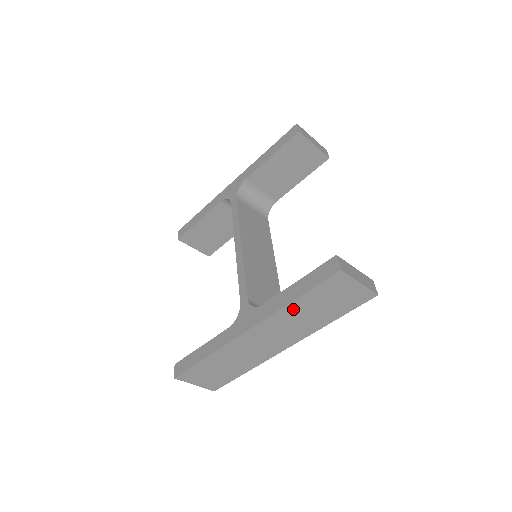
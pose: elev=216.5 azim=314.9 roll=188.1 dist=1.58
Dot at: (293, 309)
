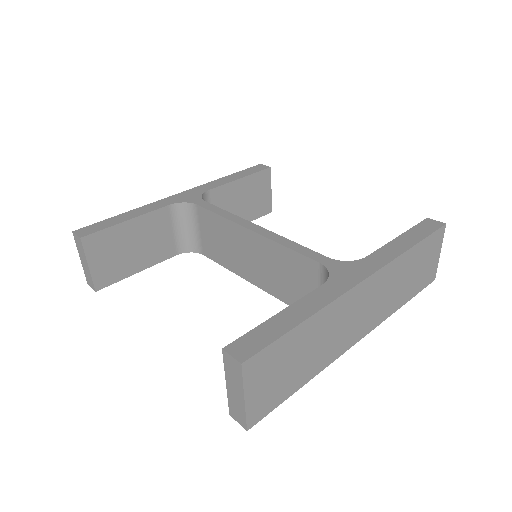
Dot at: (403, 262)
